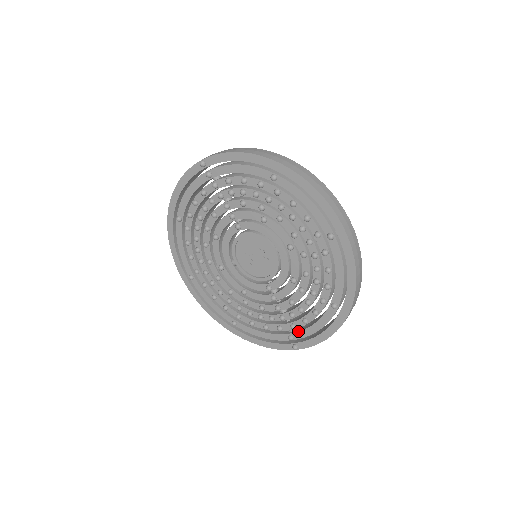
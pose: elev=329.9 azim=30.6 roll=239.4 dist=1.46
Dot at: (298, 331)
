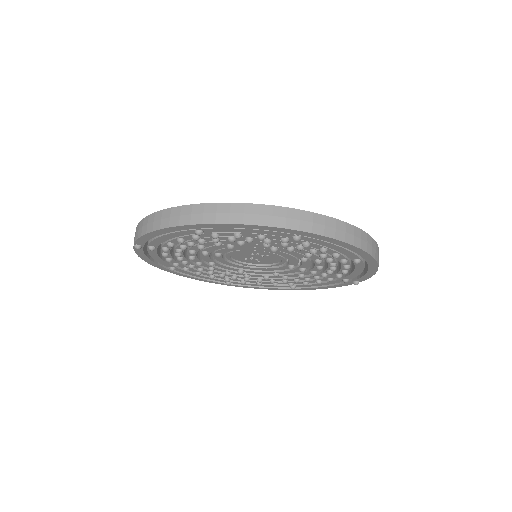
Dot at: (346, 276)
